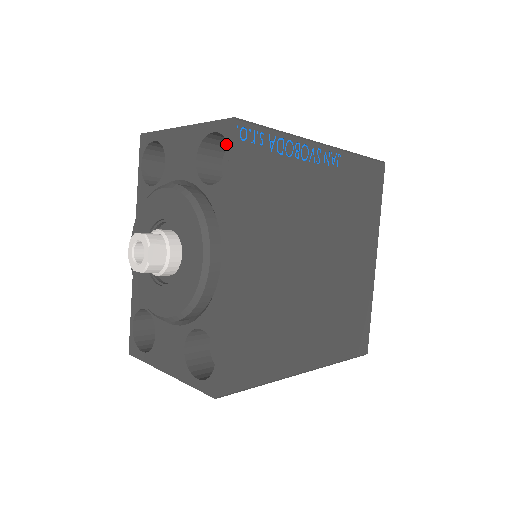
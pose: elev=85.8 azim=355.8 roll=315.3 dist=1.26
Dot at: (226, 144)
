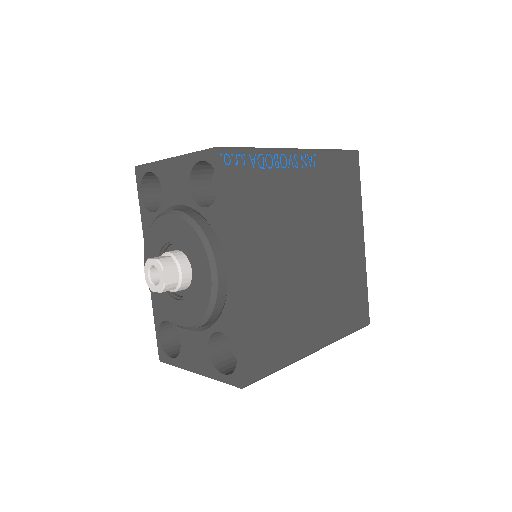
Dot at: occluded
